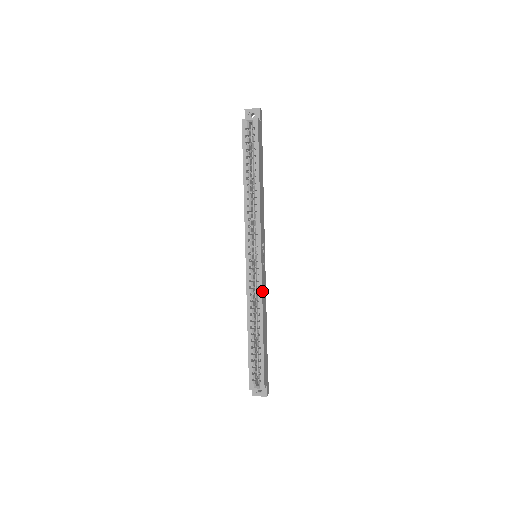
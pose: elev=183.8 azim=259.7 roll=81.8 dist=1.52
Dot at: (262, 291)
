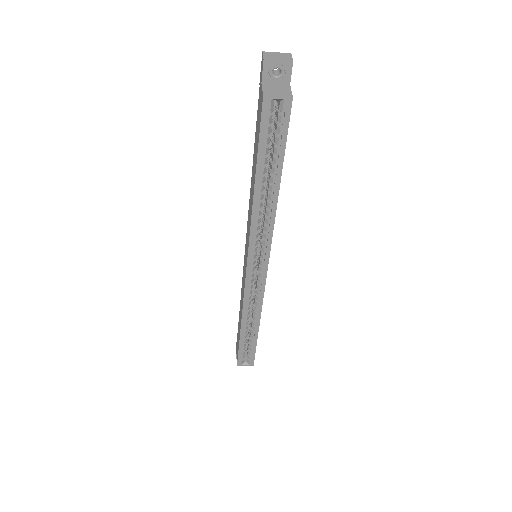
Dot at: (263, 297)
